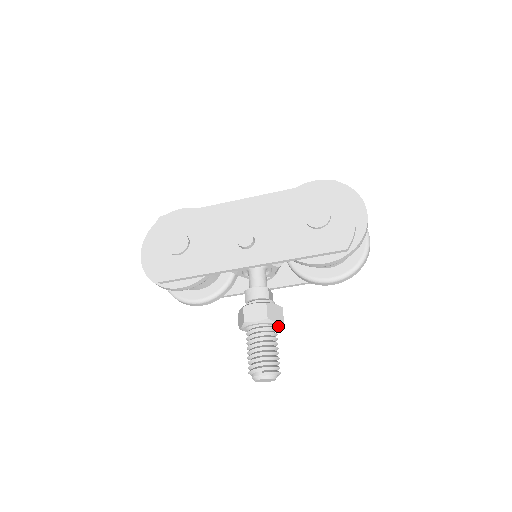
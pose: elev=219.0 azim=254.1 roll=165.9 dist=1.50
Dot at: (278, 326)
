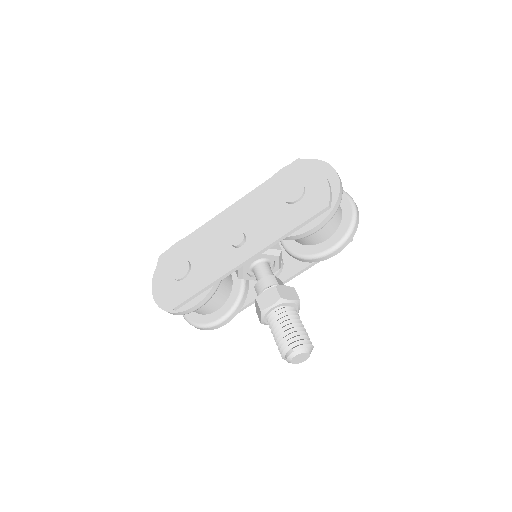
Dot at: (296, 306)
